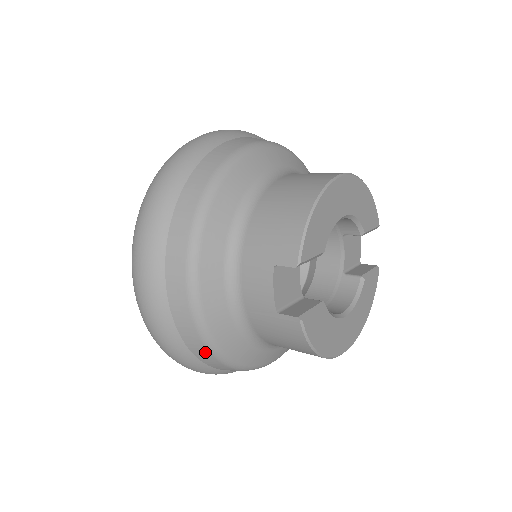
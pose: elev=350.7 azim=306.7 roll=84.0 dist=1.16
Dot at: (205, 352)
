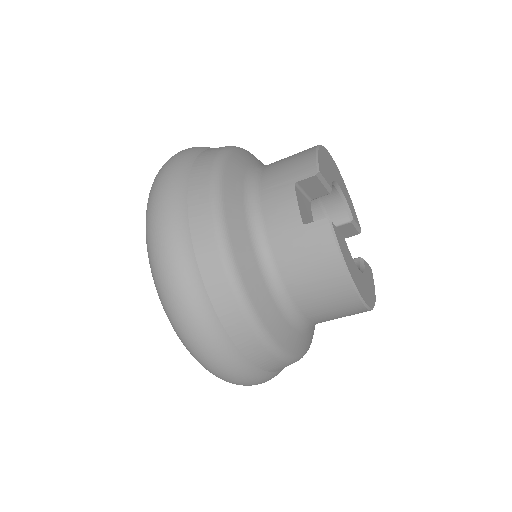
Dot at: (228, 295)
